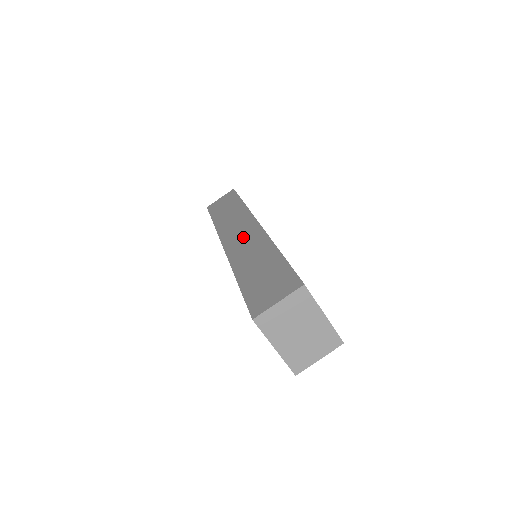
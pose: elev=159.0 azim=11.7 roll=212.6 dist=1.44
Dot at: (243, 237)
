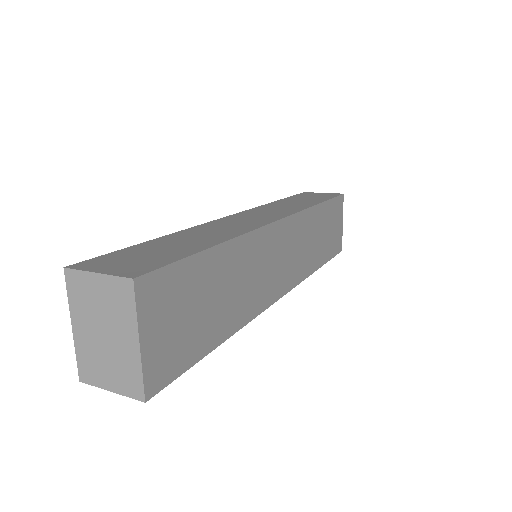
Dot at: (247, 219)
